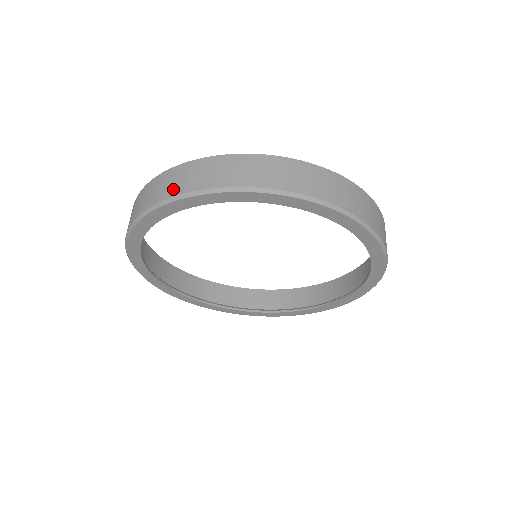
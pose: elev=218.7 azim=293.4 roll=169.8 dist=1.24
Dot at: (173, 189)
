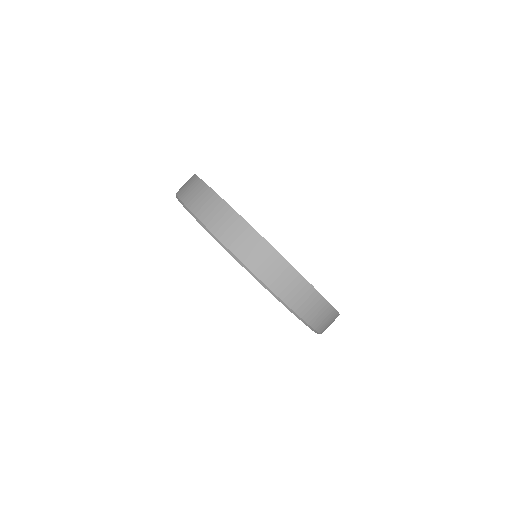
Dot at: (244, 253)
